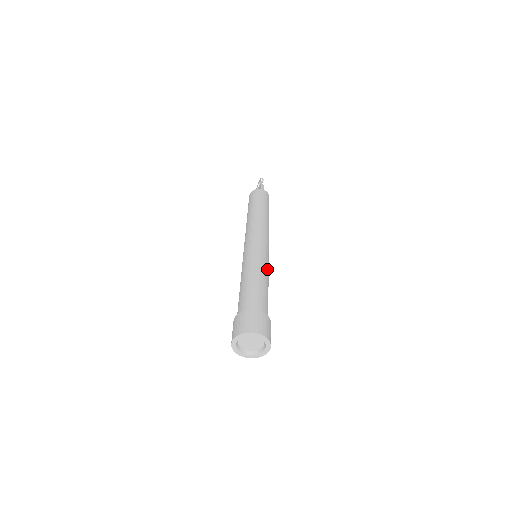
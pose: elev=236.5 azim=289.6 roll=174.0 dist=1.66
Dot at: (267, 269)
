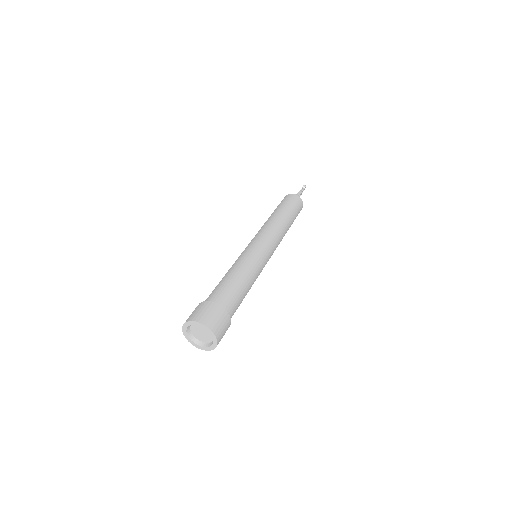
Dot at: (256, 270)
